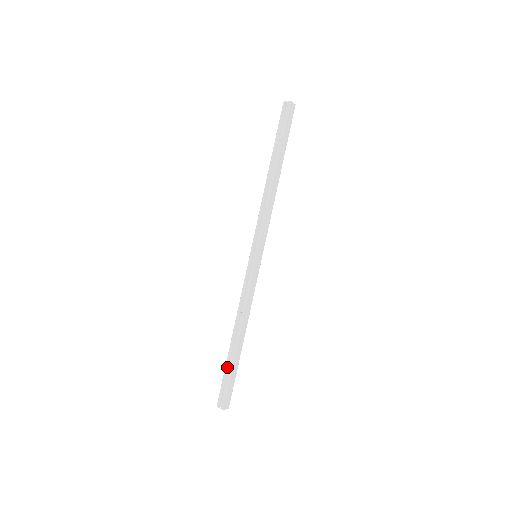
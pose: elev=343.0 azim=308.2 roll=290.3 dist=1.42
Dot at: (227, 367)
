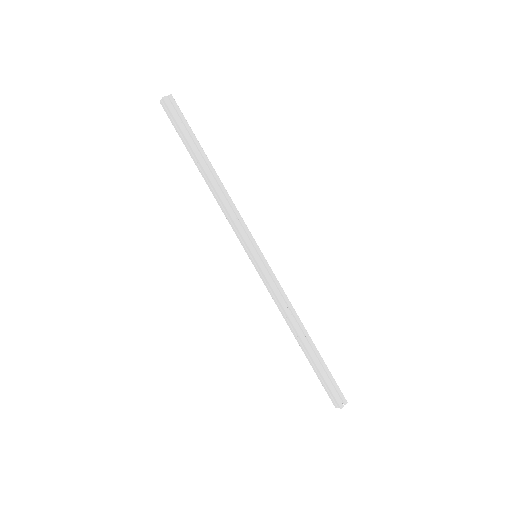
Dot at: (314, 369)
